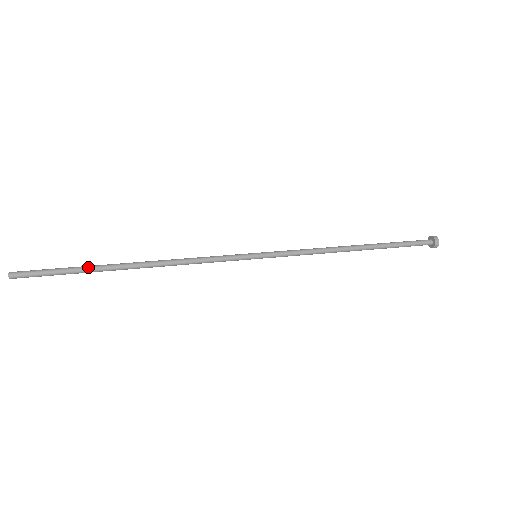
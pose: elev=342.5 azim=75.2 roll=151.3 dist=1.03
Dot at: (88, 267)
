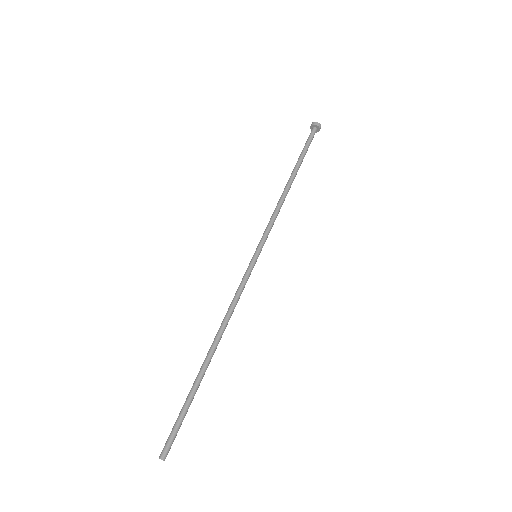
Dot at: (195, 391)
